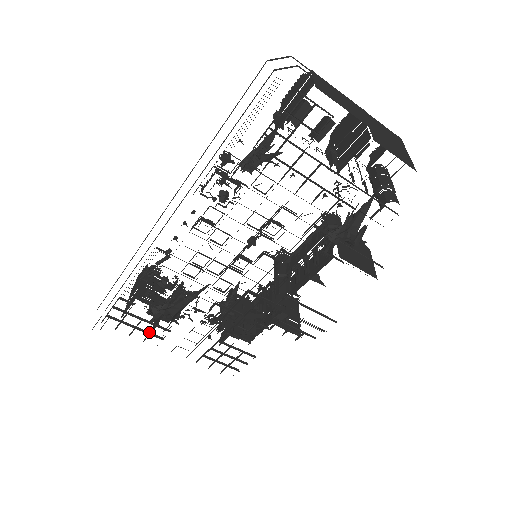
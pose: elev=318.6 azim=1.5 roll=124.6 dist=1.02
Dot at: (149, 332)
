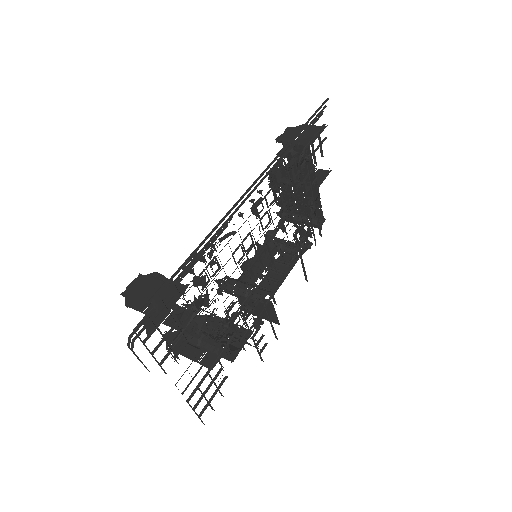
Dot at: (170, 348)
